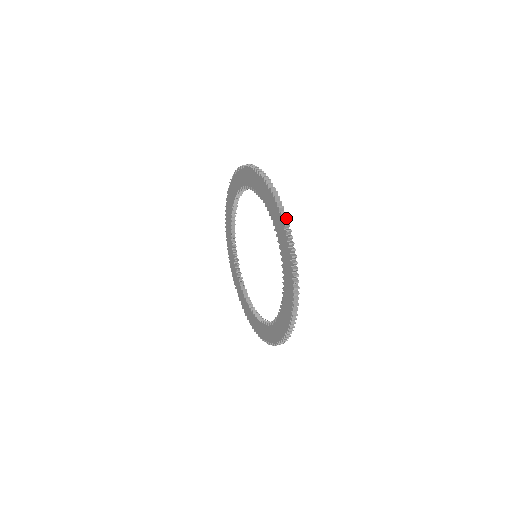
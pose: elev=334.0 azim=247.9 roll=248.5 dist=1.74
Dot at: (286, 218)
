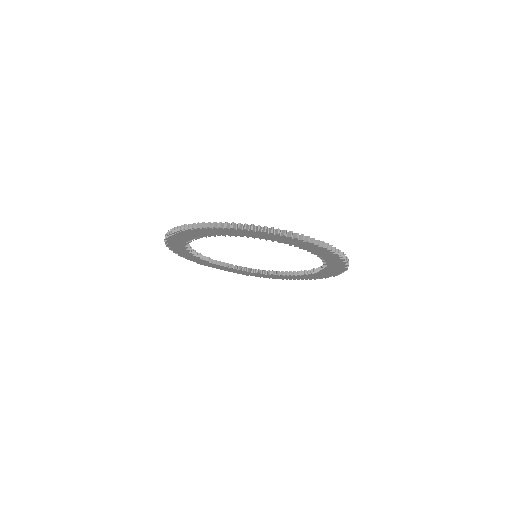
Dot at: occluded
